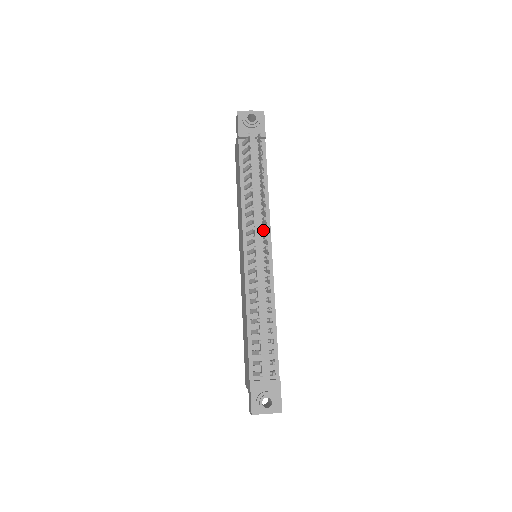
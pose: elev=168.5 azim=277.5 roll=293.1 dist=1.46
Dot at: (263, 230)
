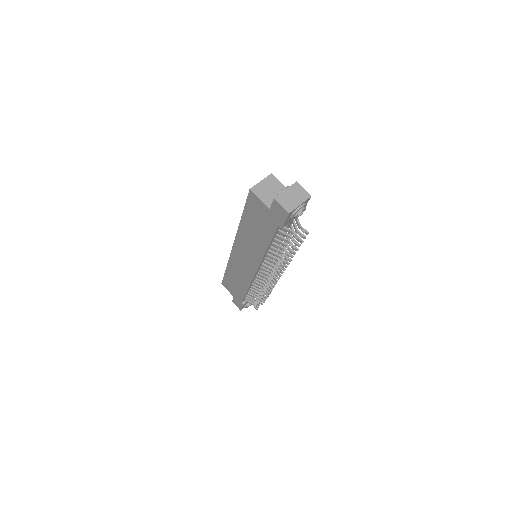
Dot at: occluded
